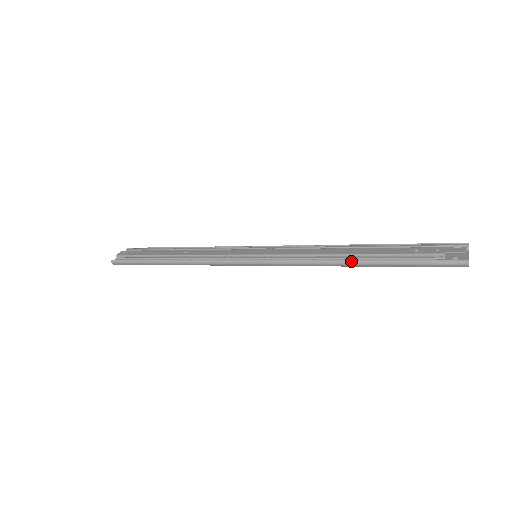
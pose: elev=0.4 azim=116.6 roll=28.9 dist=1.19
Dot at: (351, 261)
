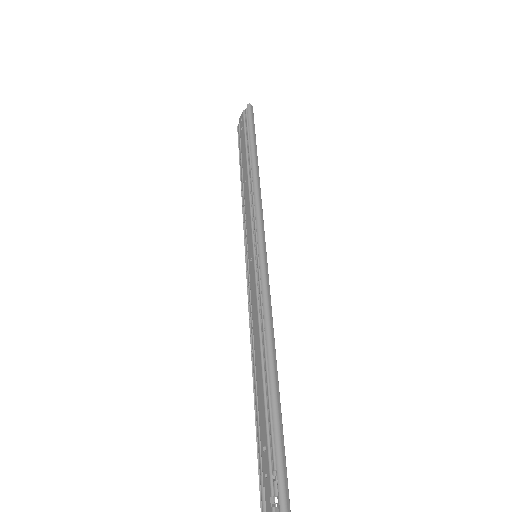
Dot at: (253, 378)
